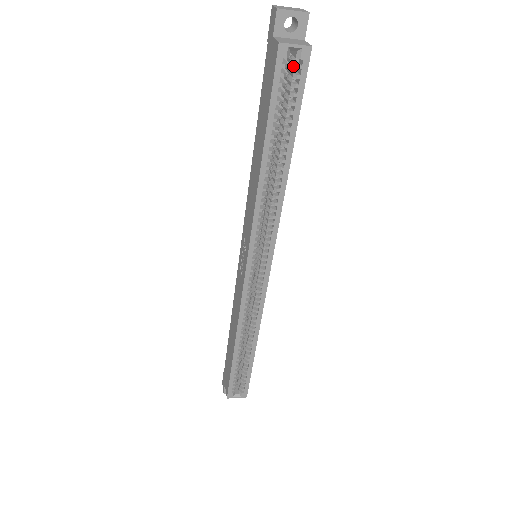
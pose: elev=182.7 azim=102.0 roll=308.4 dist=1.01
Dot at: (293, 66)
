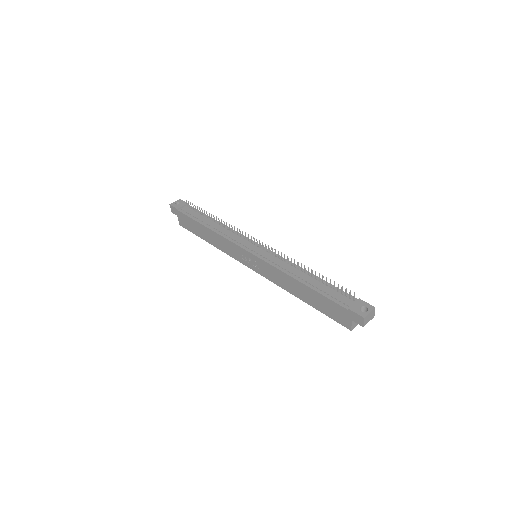
Dot at: occluded
